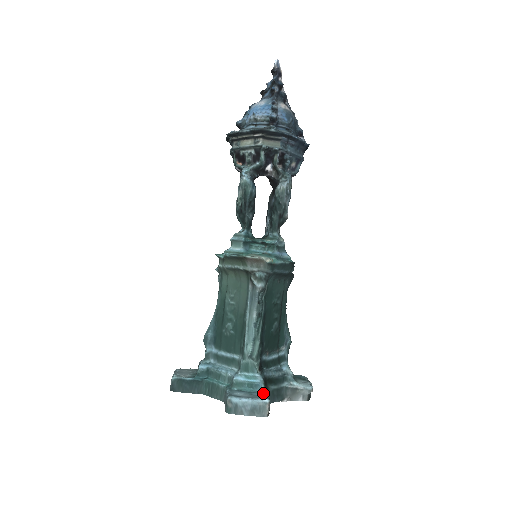
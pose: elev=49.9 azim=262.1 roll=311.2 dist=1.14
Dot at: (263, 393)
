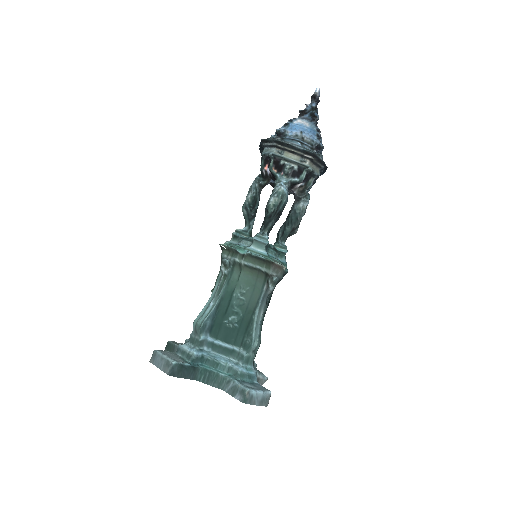
Dot at: (259, 384)
